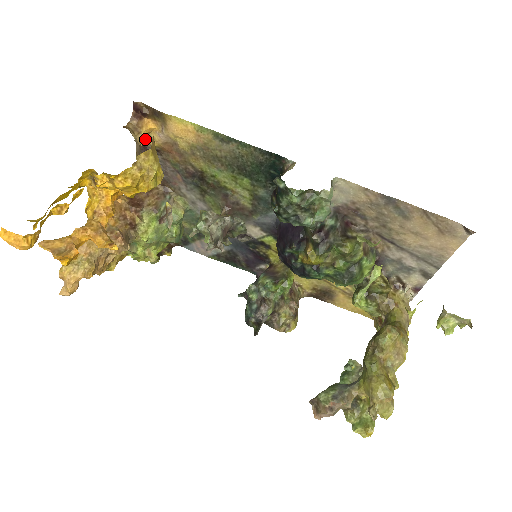
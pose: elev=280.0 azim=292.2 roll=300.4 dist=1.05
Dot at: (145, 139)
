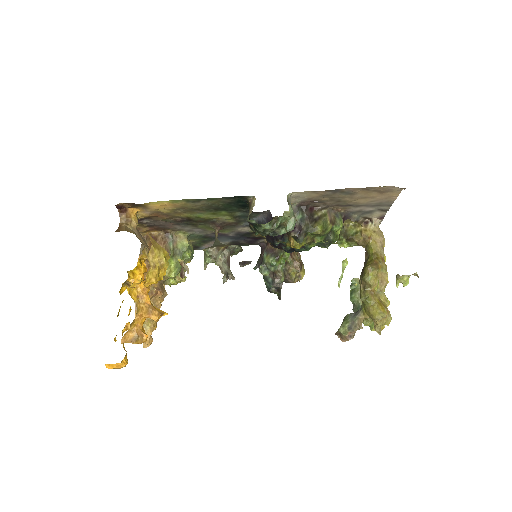
Dot at: (136, 221)
